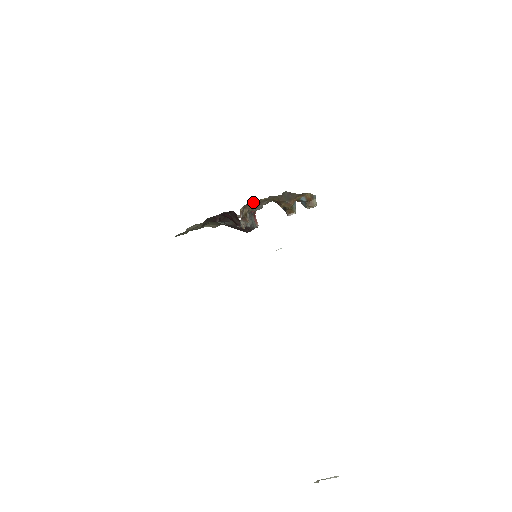
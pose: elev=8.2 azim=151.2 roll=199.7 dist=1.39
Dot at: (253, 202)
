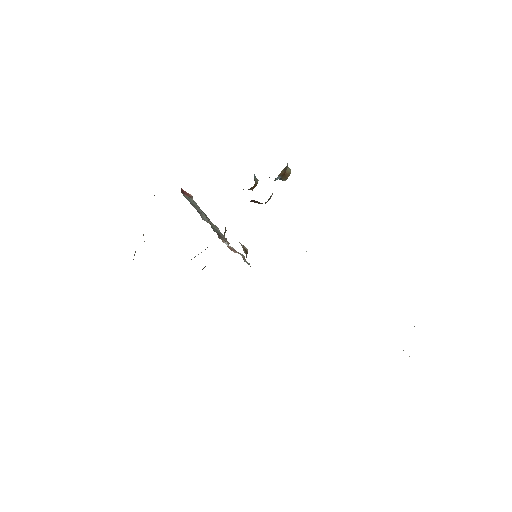
Dot at: occluded
